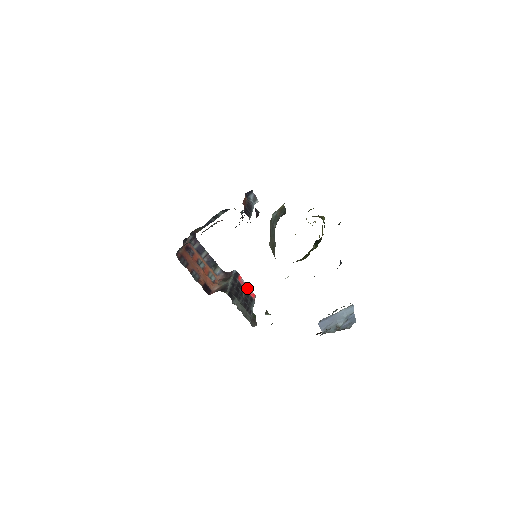
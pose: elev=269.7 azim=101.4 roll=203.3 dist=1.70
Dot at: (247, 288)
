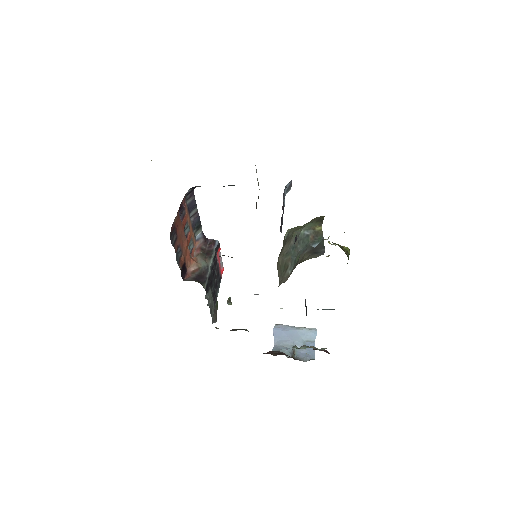
Dot at: (220, 262)
